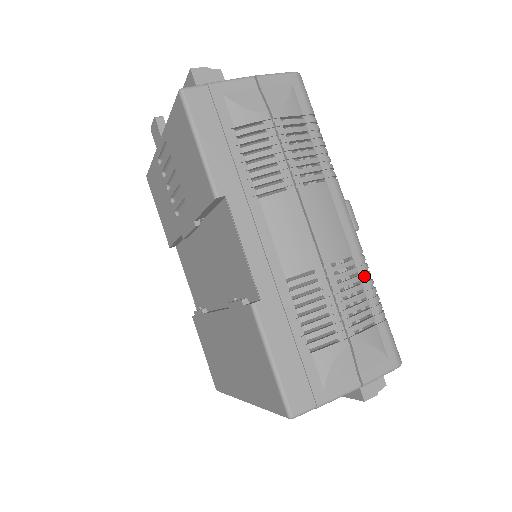
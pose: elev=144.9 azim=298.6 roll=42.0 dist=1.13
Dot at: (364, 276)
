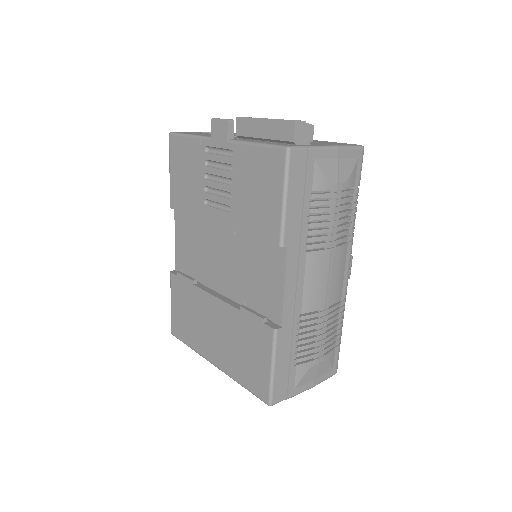
Dot at: (342, 314)
